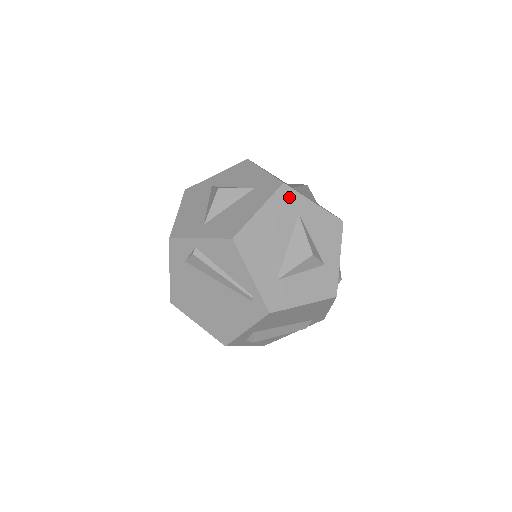
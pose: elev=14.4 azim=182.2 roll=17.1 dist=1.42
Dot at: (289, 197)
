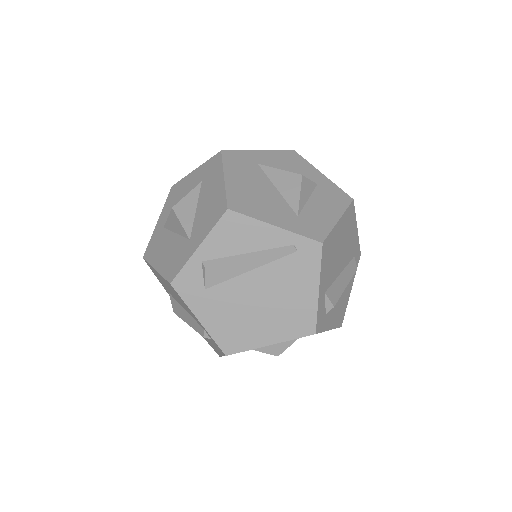
Dot at: (237, 157)
